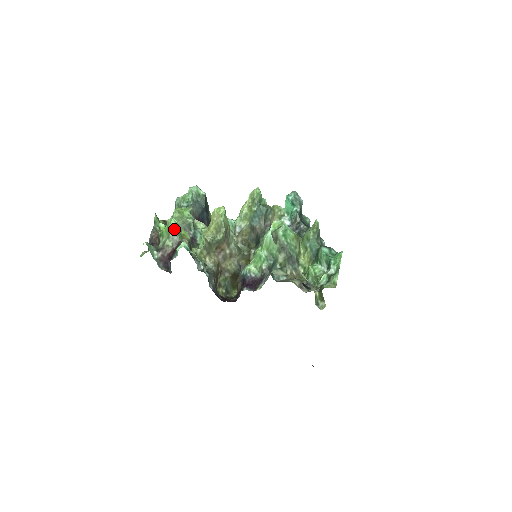
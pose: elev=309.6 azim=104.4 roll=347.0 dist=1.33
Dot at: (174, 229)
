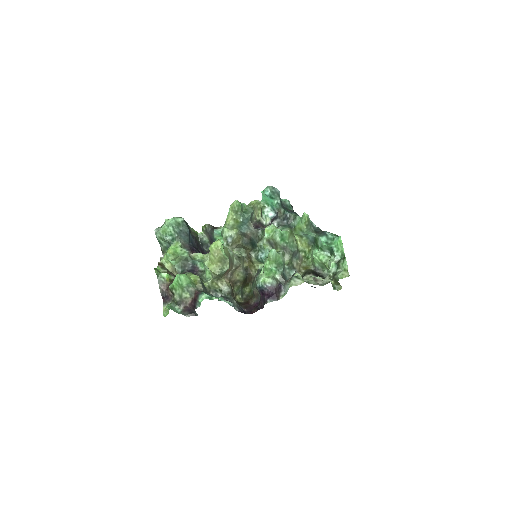
Dot at: (185, 283)
